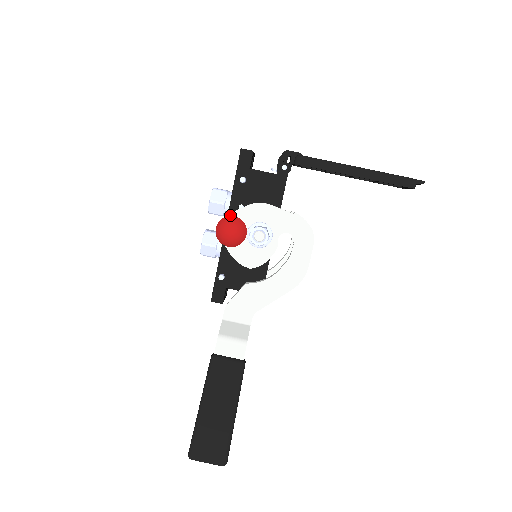
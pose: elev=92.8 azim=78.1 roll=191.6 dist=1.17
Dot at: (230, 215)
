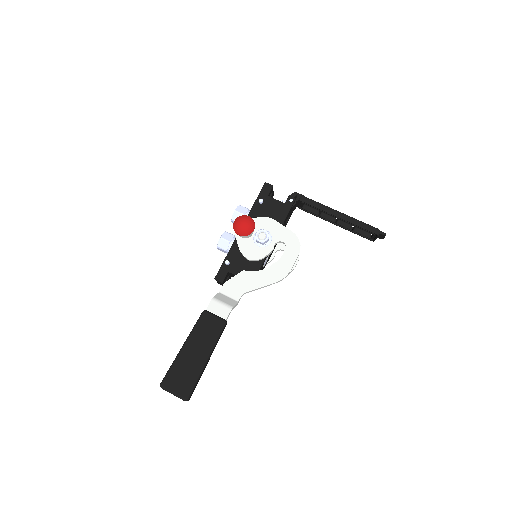
Dot at: occluded
